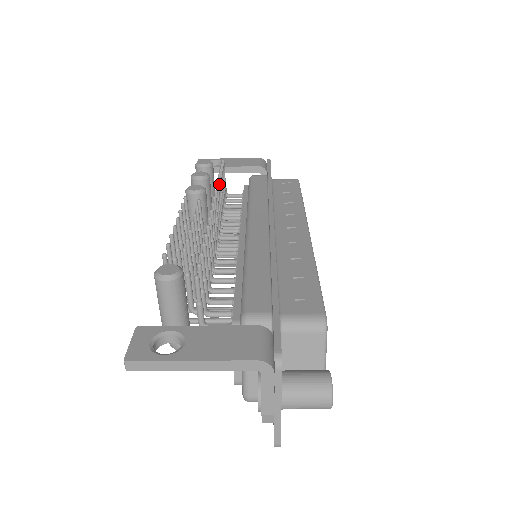
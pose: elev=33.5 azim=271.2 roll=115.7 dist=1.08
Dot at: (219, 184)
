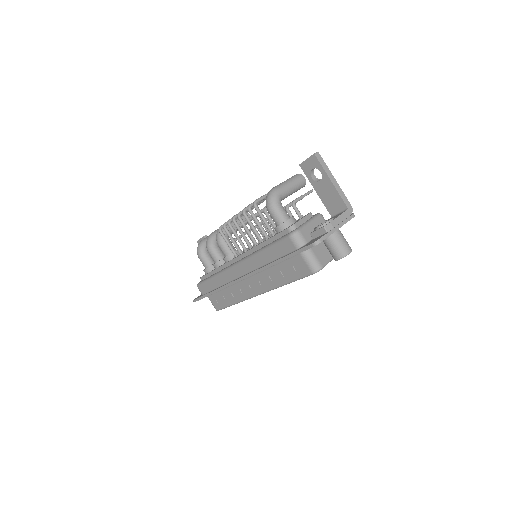
Dot at: occluded
